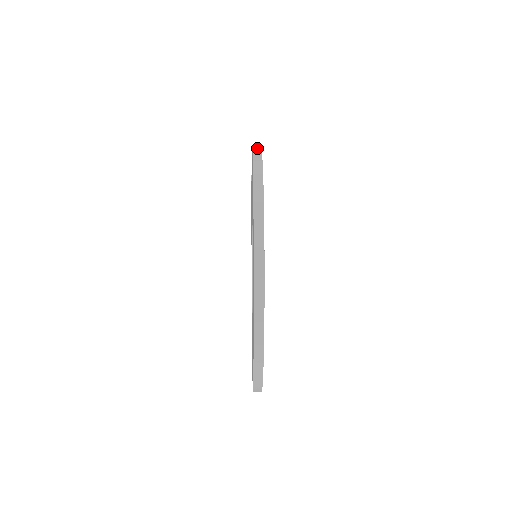
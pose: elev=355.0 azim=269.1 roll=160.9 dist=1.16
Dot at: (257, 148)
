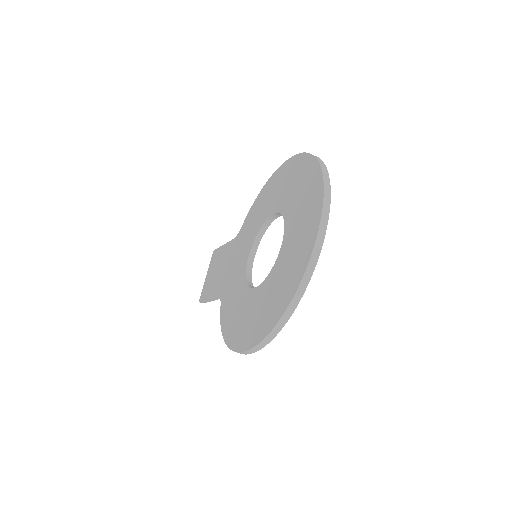
Dot at: occluded
